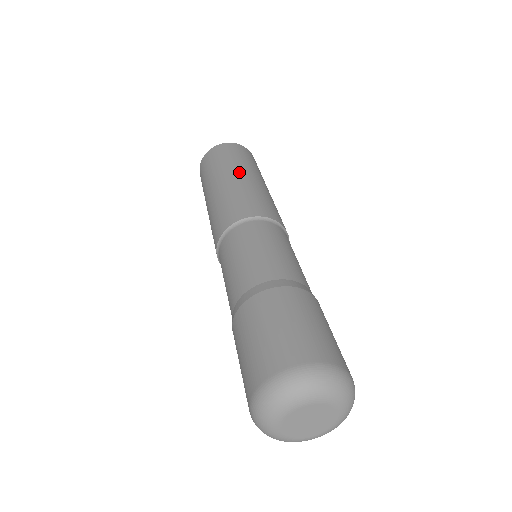
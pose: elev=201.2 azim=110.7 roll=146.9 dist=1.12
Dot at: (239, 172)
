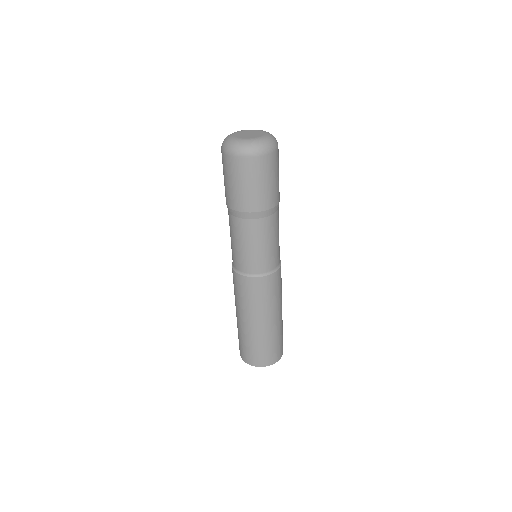
Dot at: occluded
